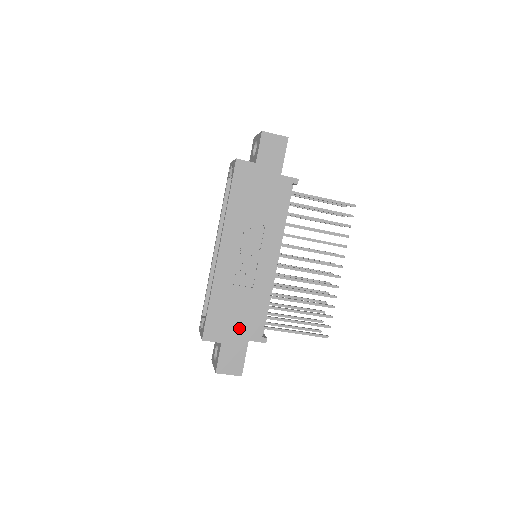
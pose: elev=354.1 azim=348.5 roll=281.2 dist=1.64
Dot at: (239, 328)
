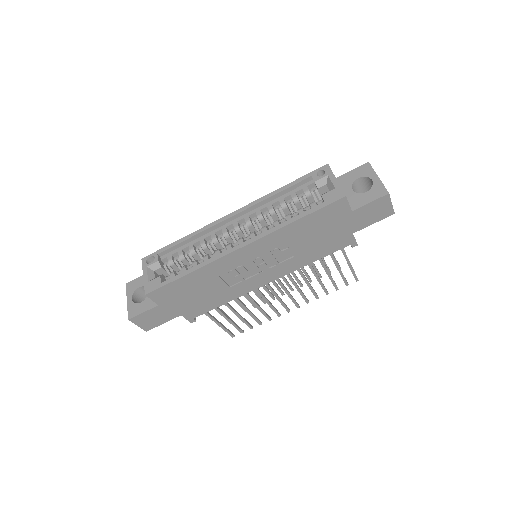
Dot at: (185, 304)
